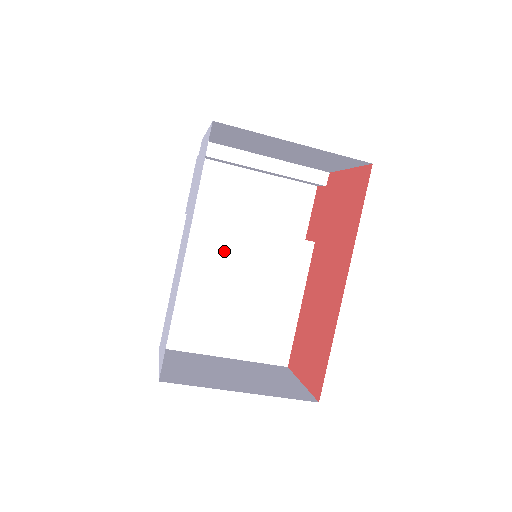
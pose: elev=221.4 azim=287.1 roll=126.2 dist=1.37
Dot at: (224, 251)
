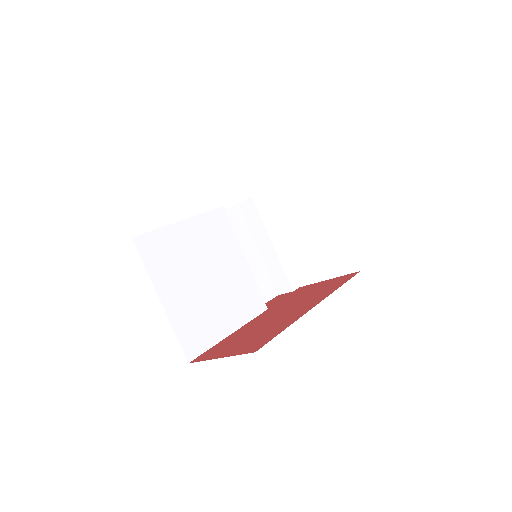
Dot at: (222, 246)
